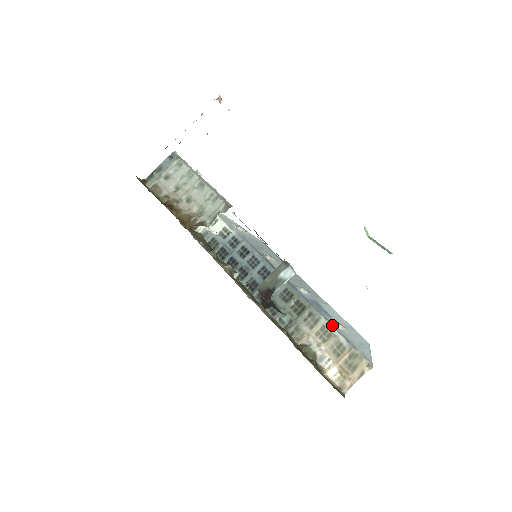
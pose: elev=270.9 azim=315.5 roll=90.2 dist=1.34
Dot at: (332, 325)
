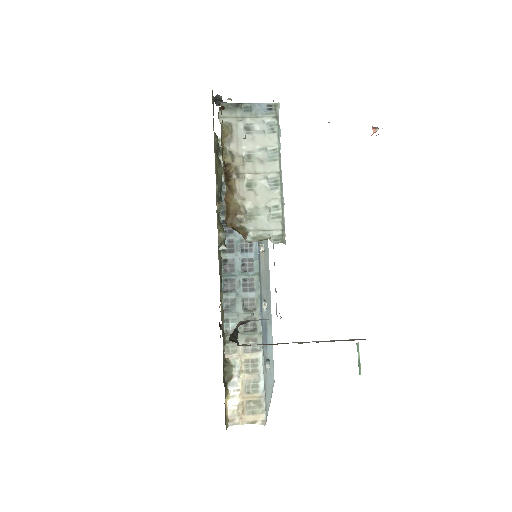
Dot at: (264, 365)
